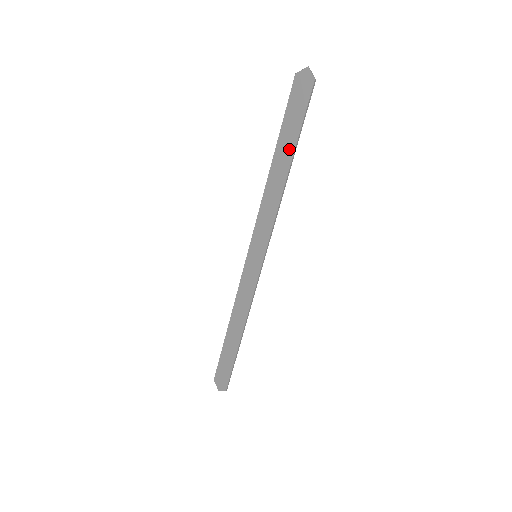
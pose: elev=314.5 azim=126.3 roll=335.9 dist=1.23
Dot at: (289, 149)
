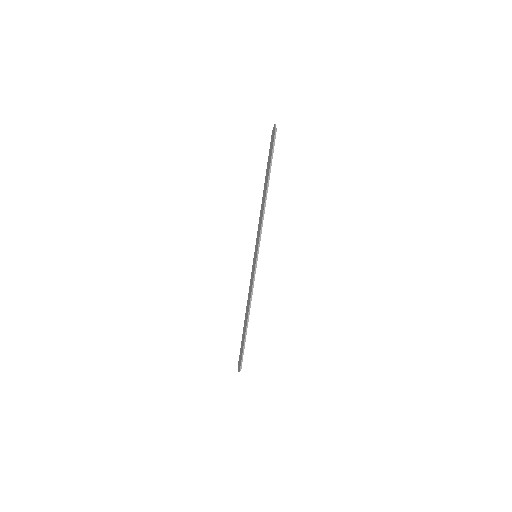
Dot at: (267, 177)
